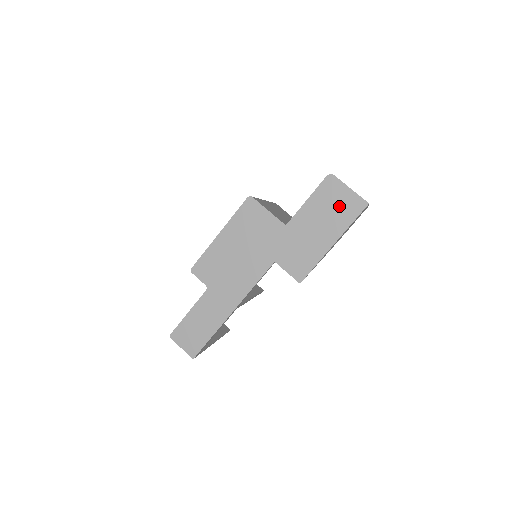
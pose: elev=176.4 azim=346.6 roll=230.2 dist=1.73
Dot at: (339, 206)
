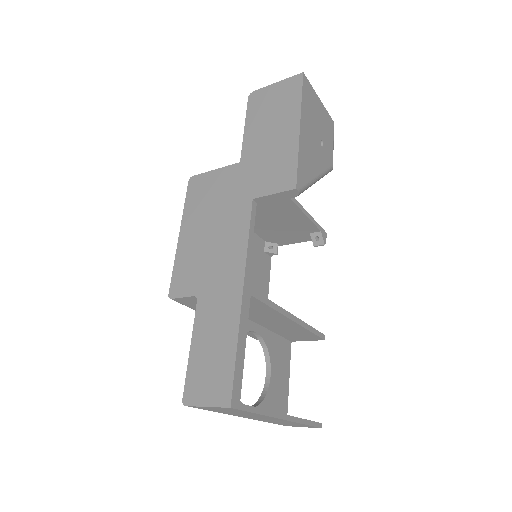
Dot at: (277, 101)
